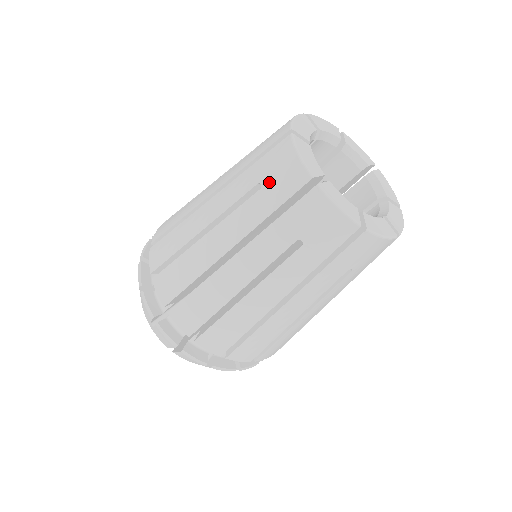
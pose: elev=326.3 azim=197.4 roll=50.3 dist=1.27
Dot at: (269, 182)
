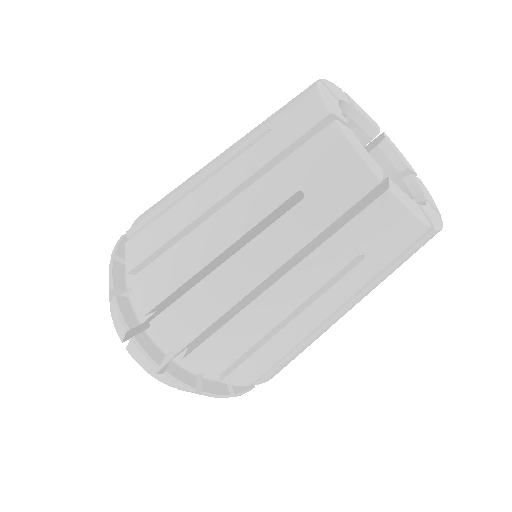
Dot at: (316, 189)
